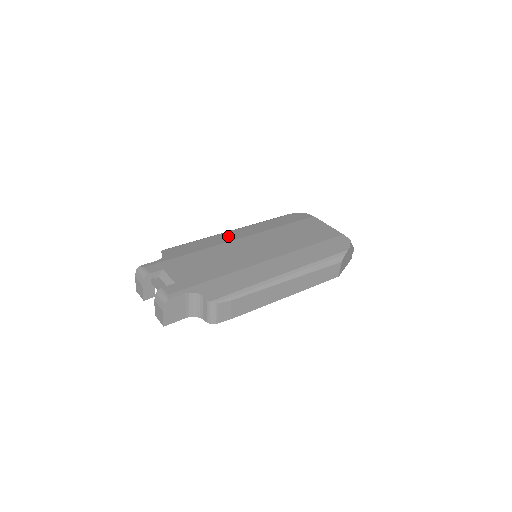
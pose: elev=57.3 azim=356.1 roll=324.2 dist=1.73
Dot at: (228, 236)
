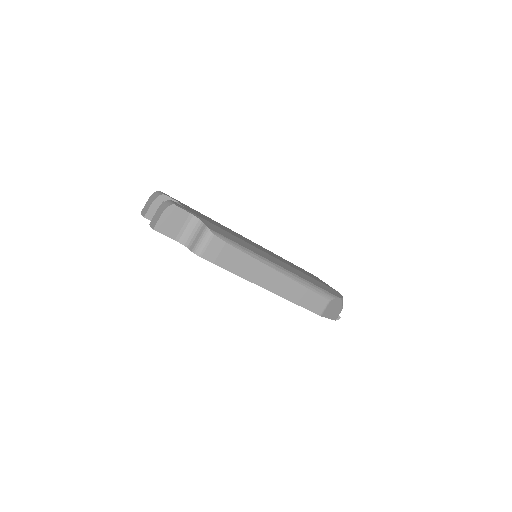
Dot at: occluded
